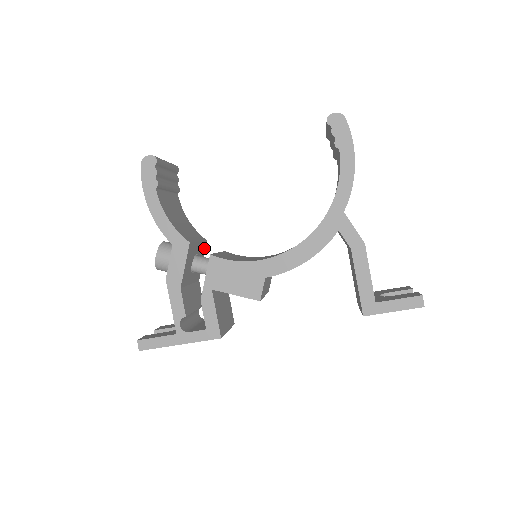
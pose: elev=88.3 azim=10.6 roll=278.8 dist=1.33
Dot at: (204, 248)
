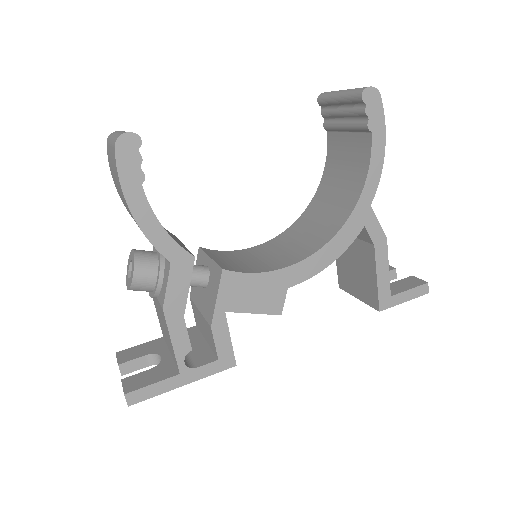
Dot at: occluded
